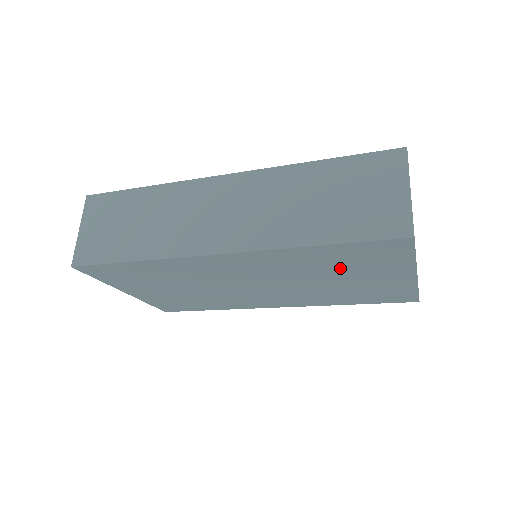
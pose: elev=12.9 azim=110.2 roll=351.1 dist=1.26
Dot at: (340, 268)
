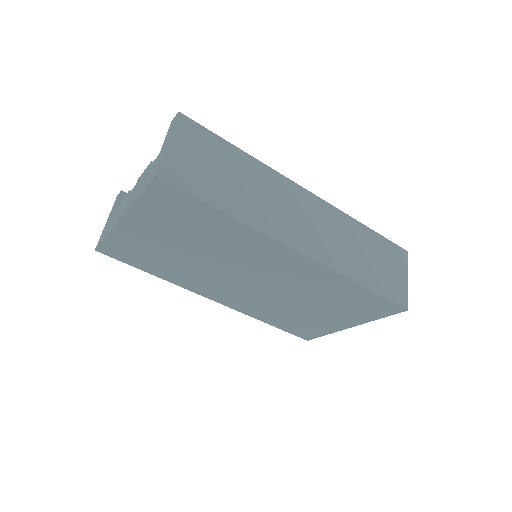
Dot at: (333, 302)
